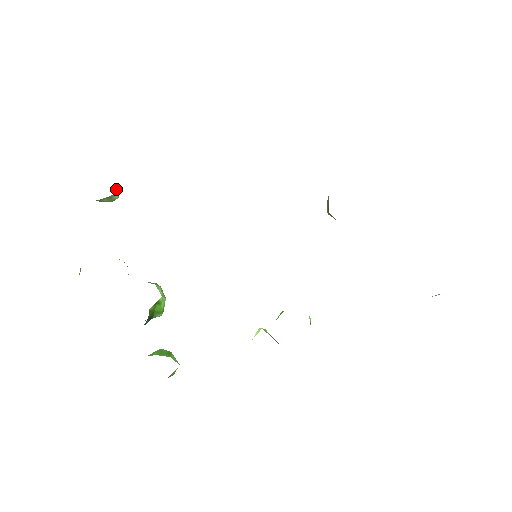
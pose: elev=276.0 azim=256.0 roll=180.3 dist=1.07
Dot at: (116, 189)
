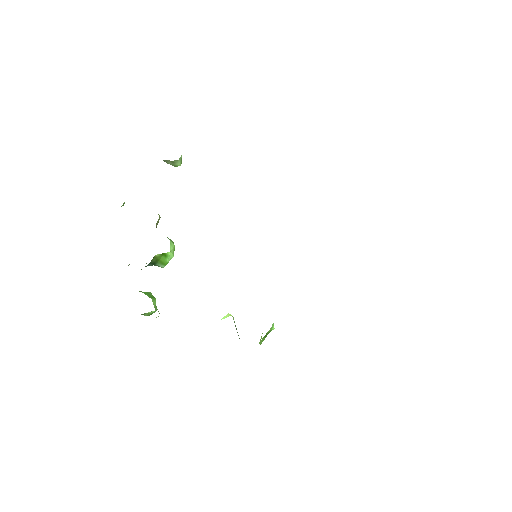
Dot at: (181, 158)
